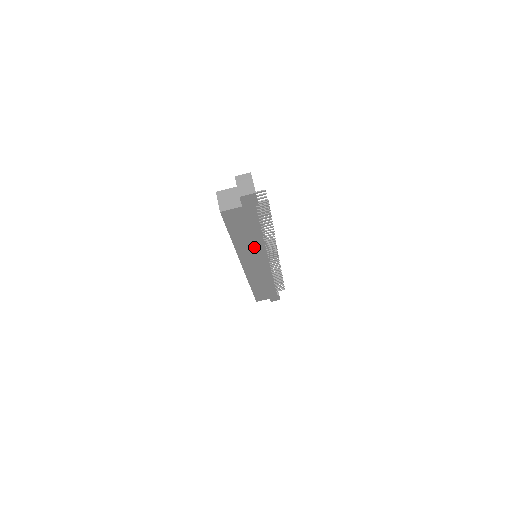
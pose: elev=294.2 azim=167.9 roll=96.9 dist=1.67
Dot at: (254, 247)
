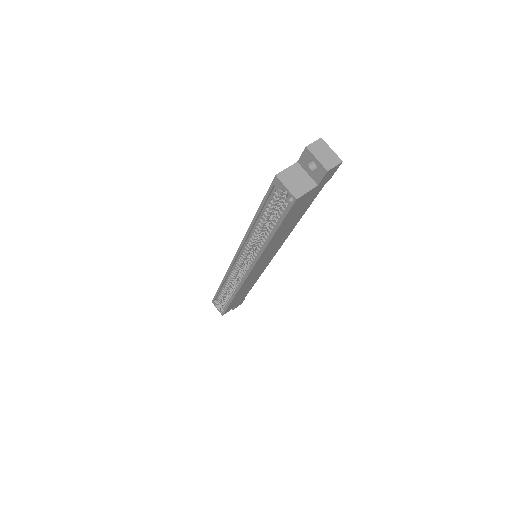
Dot at: (278, 242)
